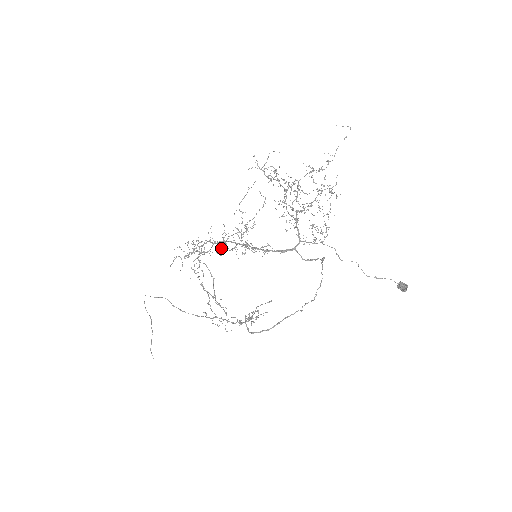
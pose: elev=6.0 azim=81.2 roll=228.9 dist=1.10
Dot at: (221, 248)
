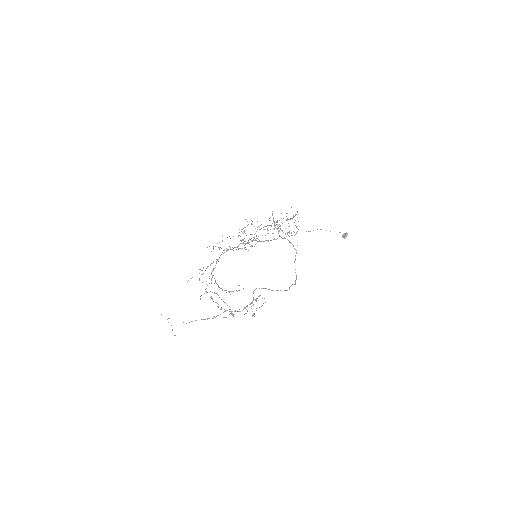
Dot at: (240, 236)
